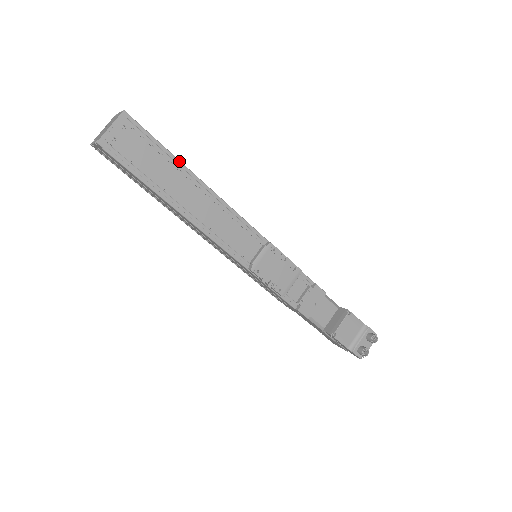
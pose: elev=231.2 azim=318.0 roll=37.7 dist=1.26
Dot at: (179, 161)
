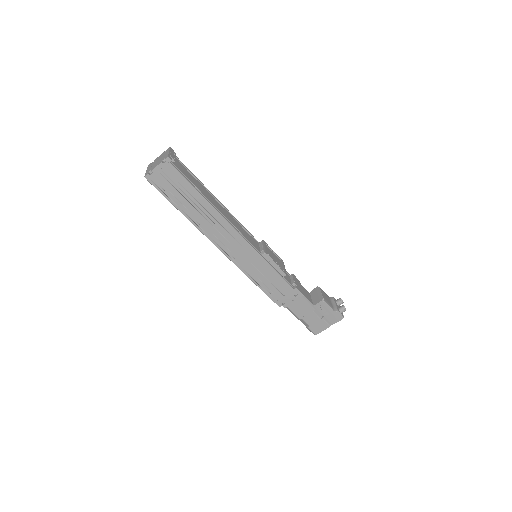
Dot at: (202, 183)
